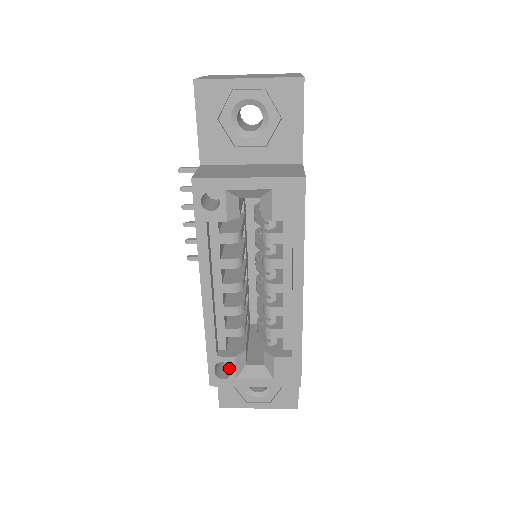
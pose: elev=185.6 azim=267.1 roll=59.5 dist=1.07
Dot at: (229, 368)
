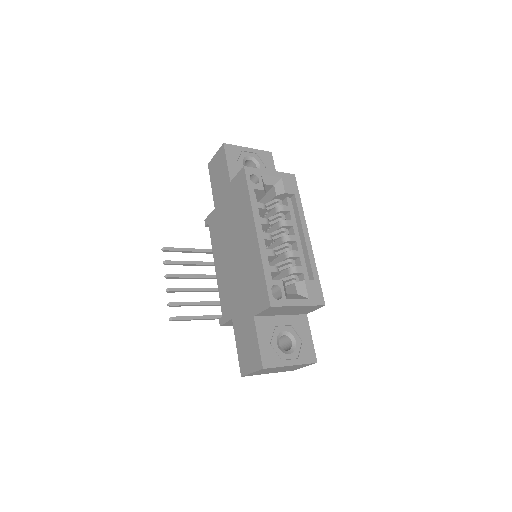
Dot at: occluded
